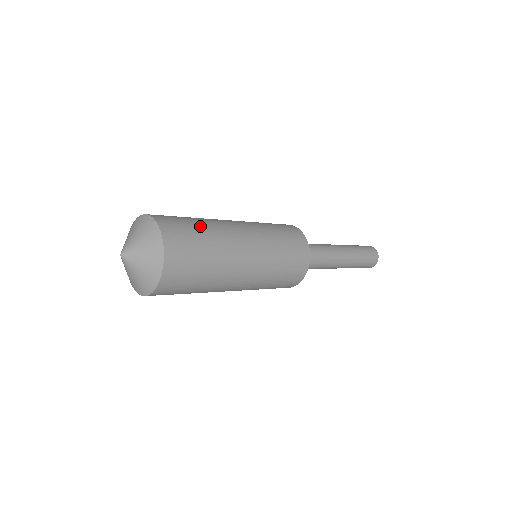
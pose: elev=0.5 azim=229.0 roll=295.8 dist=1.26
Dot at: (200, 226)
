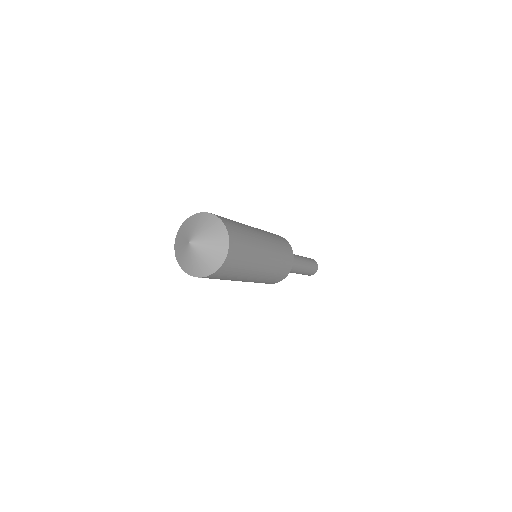
Dot at: (232, 220)
